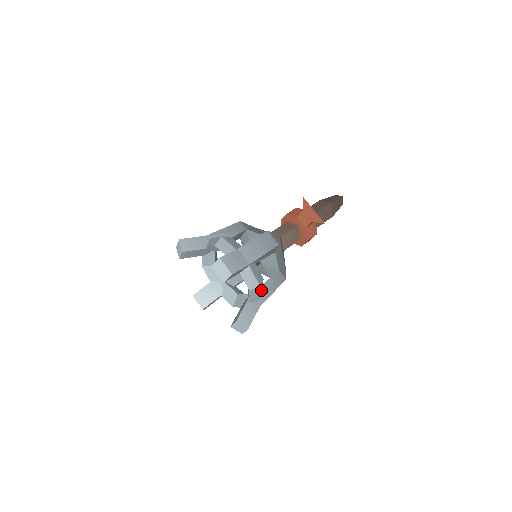
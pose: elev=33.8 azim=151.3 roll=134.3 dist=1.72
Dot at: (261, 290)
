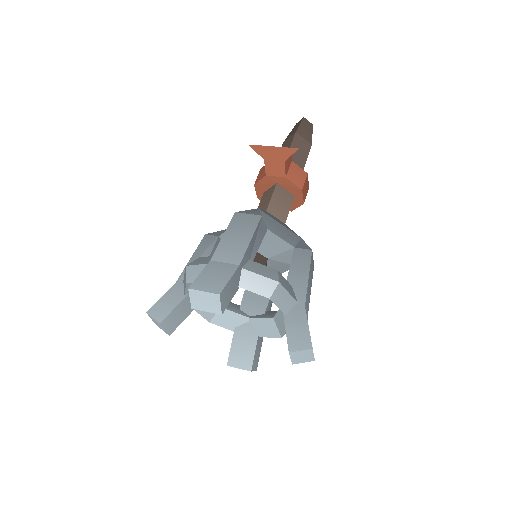
Dot at: (289, 287)
